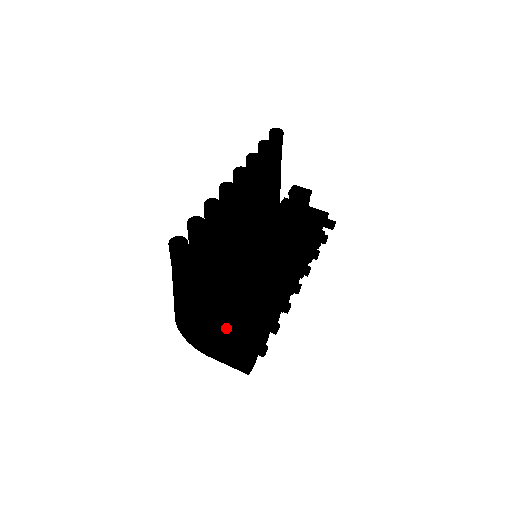
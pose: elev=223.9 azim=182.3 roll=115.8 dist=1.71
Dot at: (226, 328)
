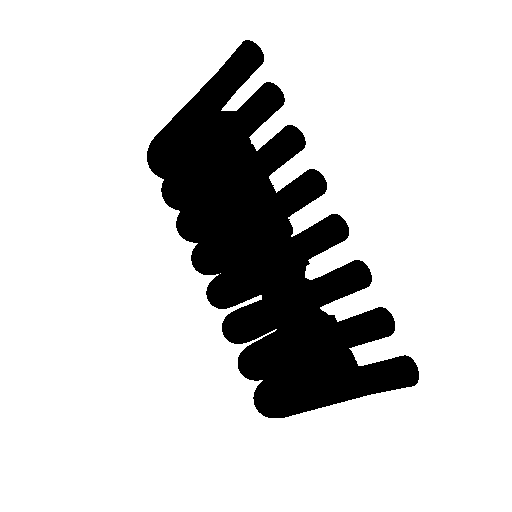
Dot at: occluded
